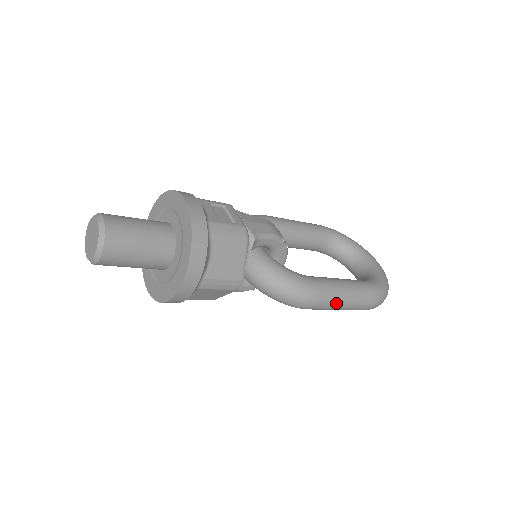
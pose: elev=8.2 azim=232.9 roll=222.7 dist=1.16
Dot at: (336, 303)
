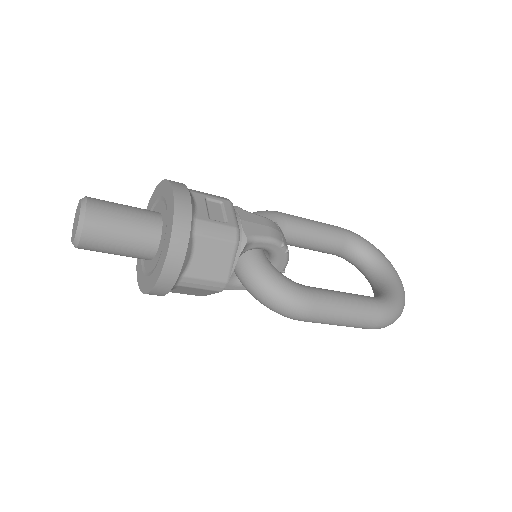
Dot at: (333, 319)
